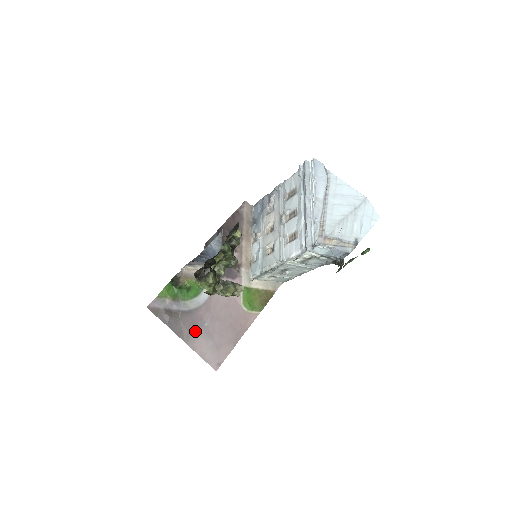
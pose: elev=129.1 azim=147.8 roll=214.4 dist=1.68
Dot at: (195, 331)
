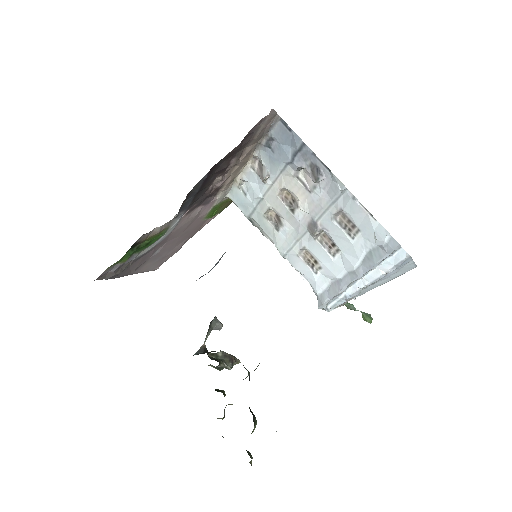
Dot at: (144, 263)
